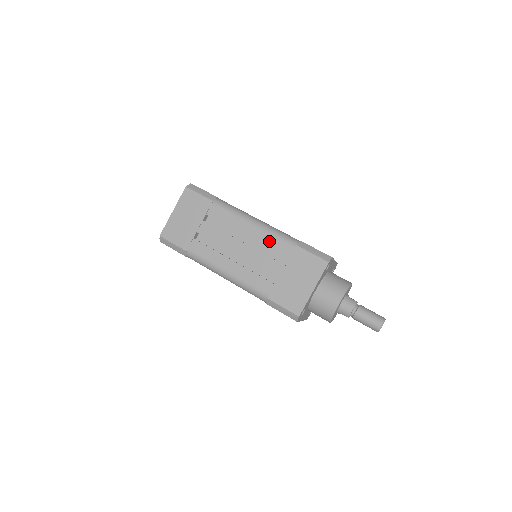
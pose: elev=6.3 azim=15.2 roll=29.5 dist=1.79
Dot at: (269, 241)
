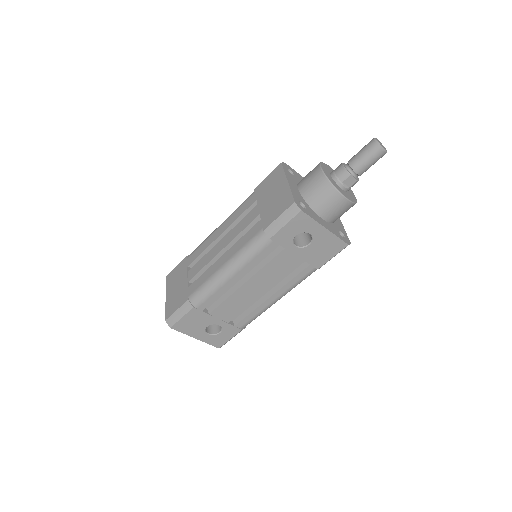
Dot at: (236, 214)
